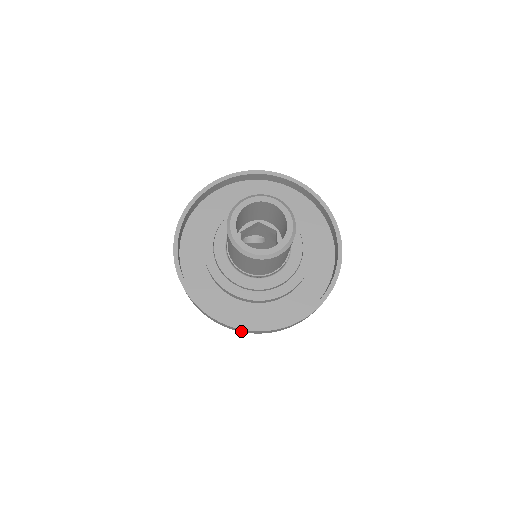
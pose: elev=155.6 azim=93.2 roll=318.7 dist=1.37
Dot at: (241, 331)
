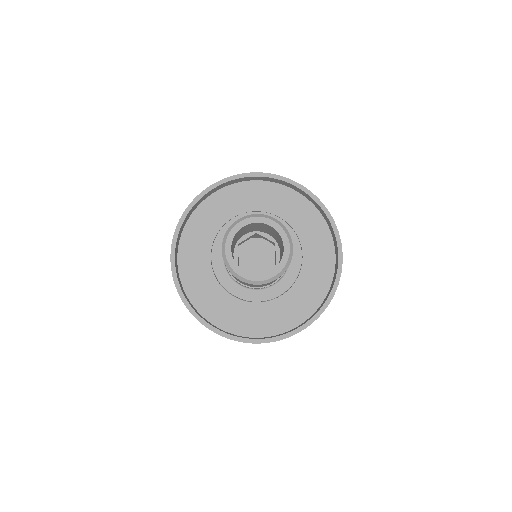
Dot at: occluded
